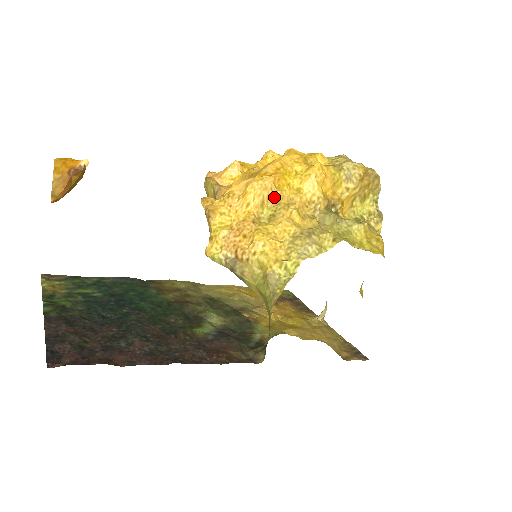
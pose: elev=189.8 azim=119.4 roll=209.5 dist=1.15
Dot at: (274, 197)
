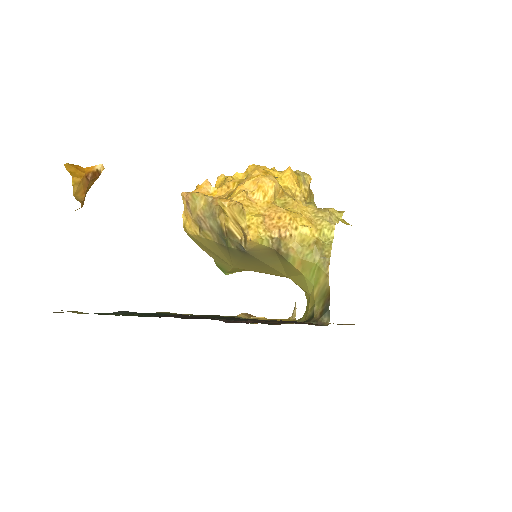
Dot at: (280, 189)
